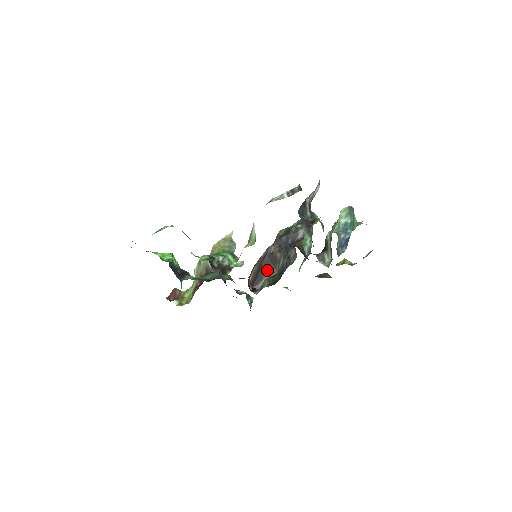
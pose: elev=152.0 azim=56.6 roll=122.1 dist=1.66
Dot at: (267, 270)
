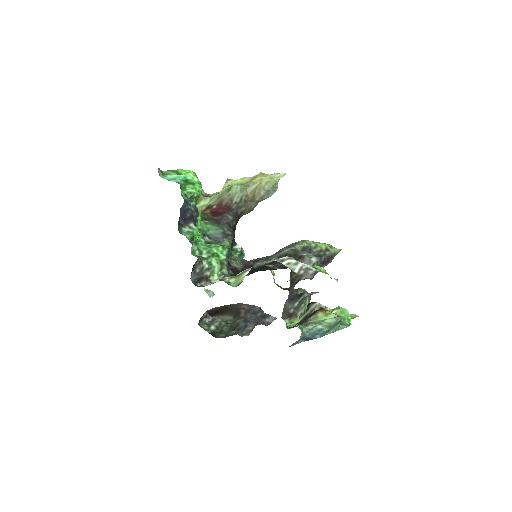
Dot at: (227, 313)
